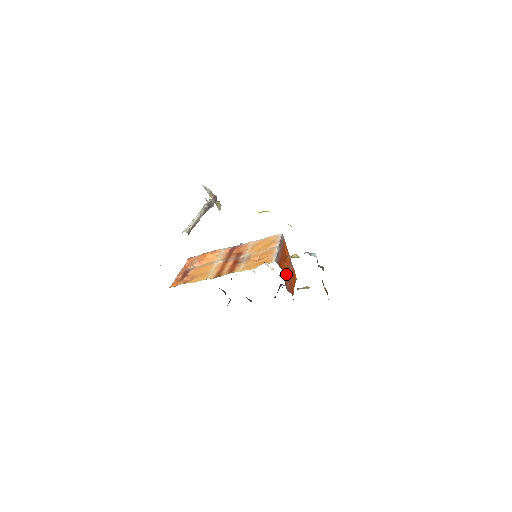
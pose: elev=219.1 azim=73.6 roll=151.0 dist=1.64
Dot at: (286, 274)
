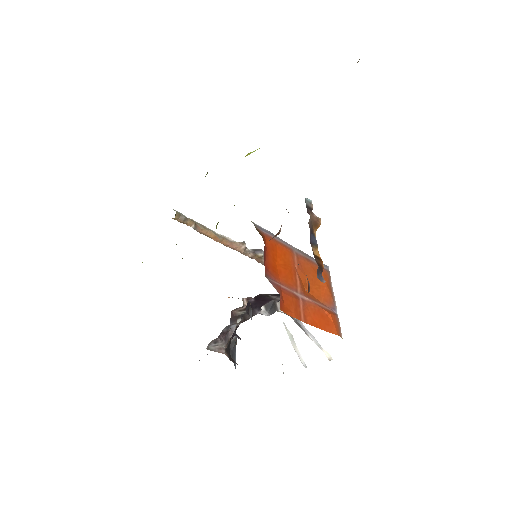
Dot at: (289, 278)
